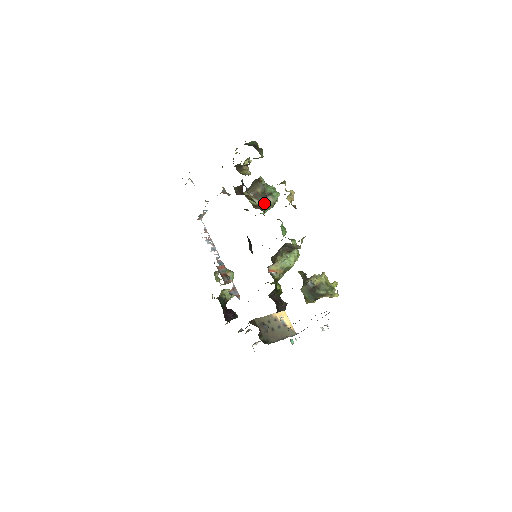
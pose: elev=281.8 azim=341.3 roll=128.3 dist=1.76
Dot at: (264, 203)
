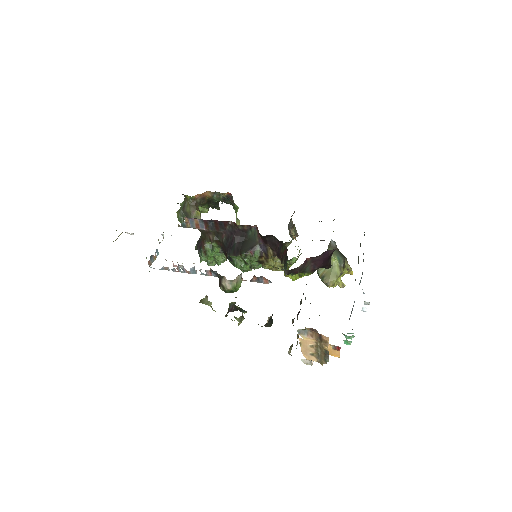
Dot at: occluded
